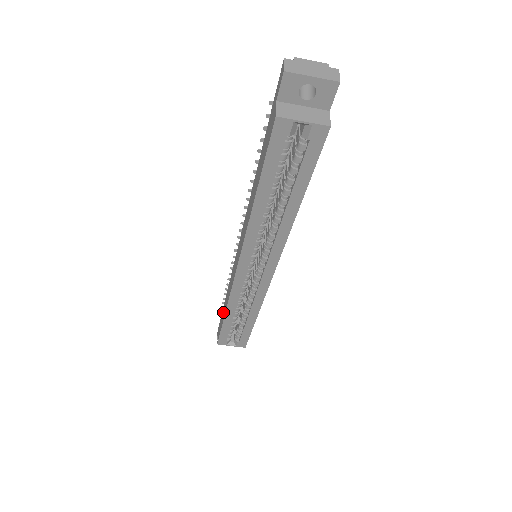
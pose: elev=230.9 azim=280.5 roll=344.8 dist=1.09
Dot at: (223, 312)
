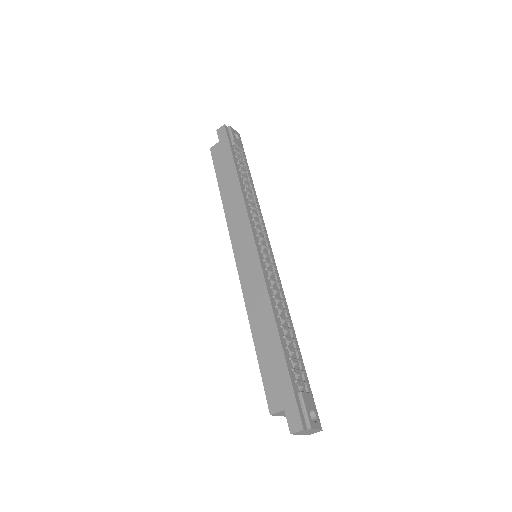
Dot at: (227, 173)
